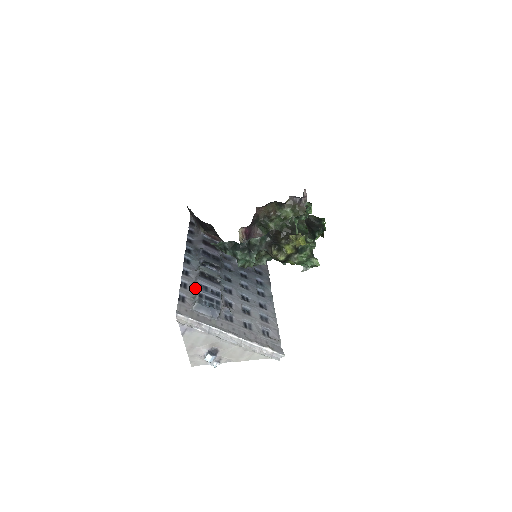
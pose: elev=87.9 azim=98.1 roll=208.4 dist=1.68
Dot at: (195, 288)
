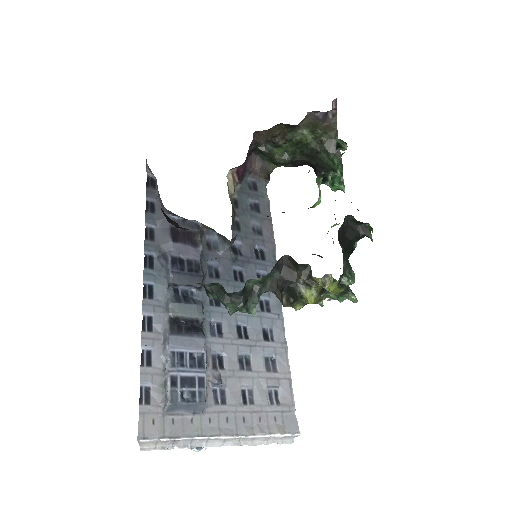
Dot at: (164, 359)
